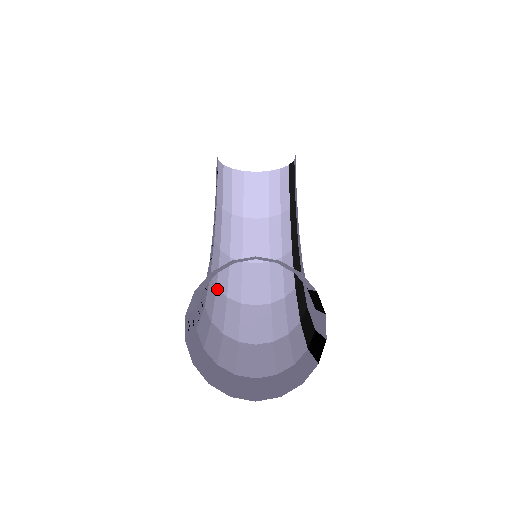
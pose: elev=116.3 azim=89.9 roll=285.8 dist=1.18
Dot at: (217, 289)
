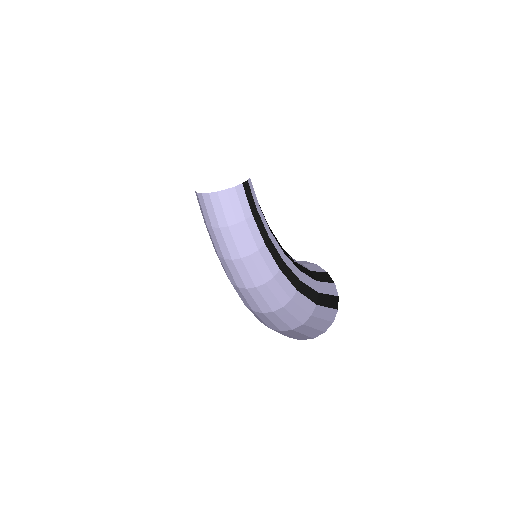
Dot at: occluded
